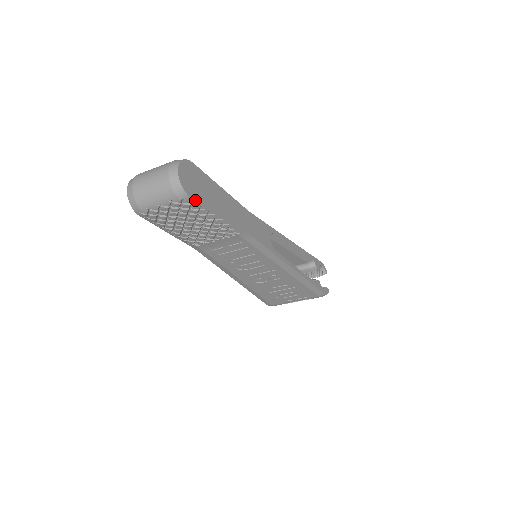
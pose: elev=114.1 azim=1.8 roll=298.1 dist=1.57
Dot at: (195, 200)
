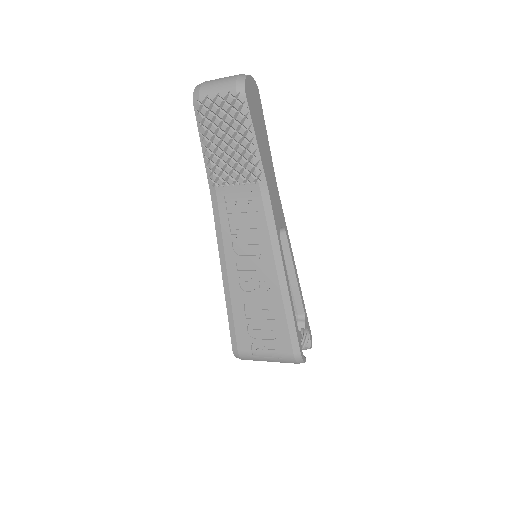
Dot at: (247, 102)
